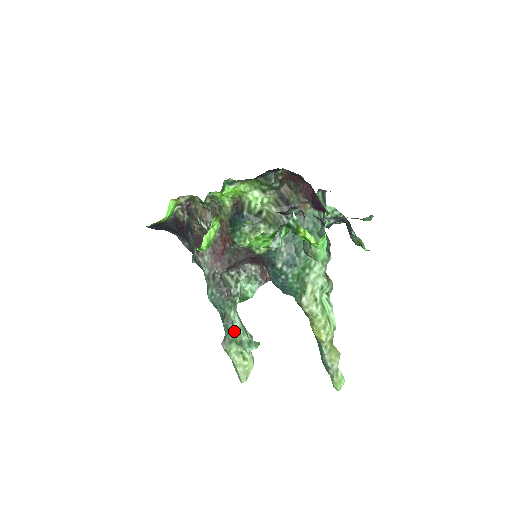
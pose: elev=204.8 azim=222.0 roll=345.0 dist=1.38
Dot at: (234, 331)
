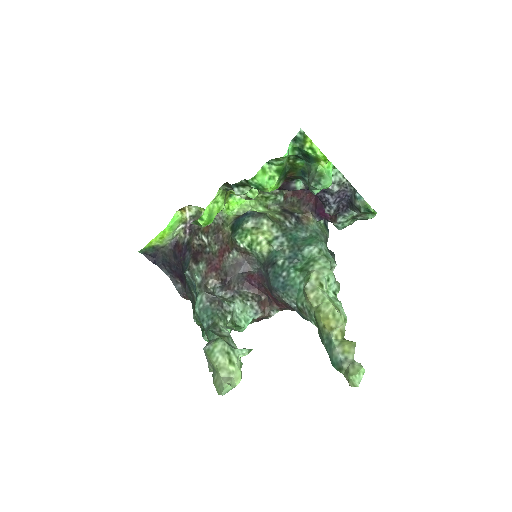
Dot at: (221, 335)
